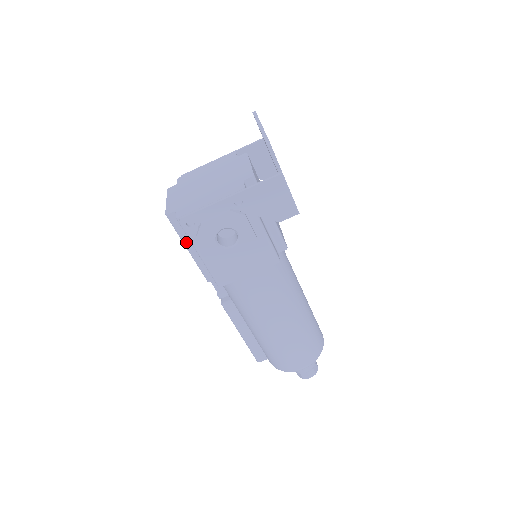
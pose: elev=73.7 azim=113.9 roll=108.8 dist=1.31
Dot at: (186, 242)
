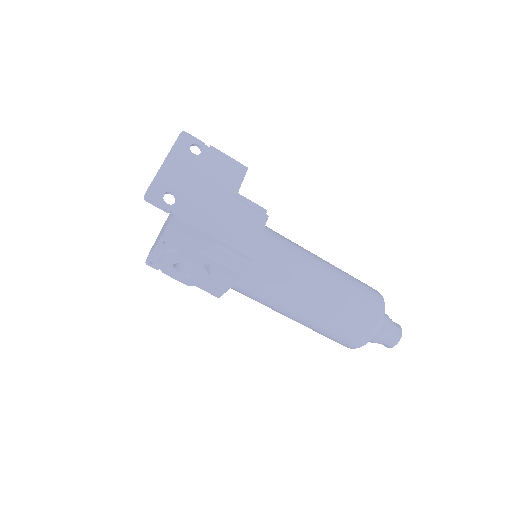
Dot at: occluded
